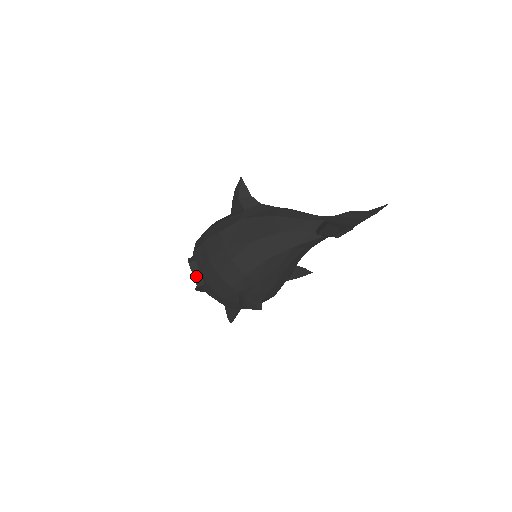
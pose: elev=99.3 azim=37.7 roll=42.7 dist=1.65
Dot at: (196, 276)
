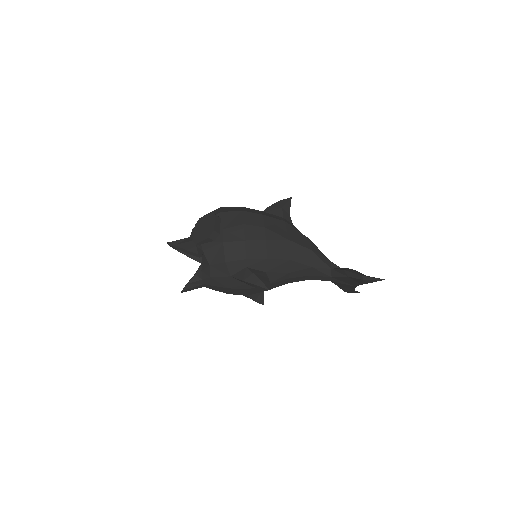
Dot at: (216, 229)
